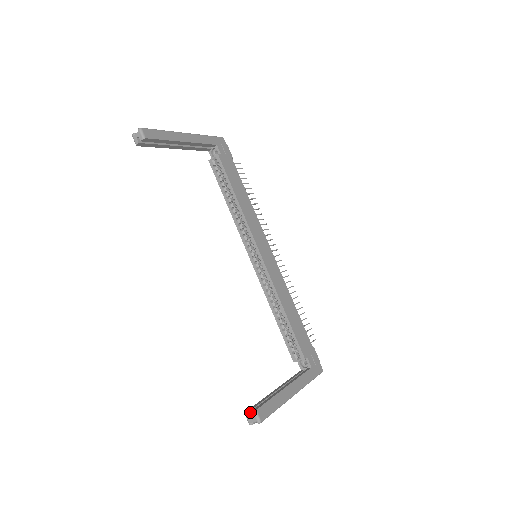
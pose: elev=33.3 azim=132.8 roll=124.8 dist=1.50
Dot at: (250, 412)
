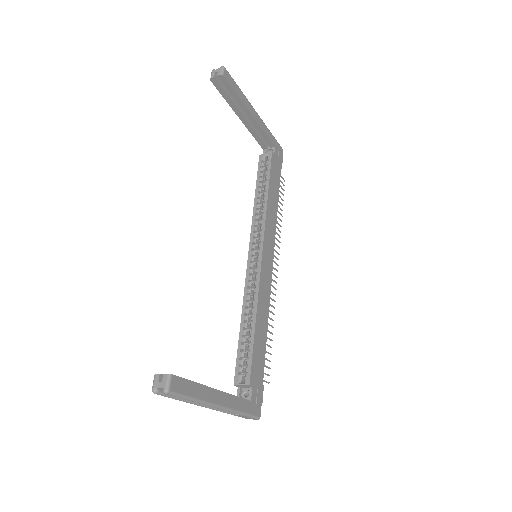
Dot at: (162, 376)
